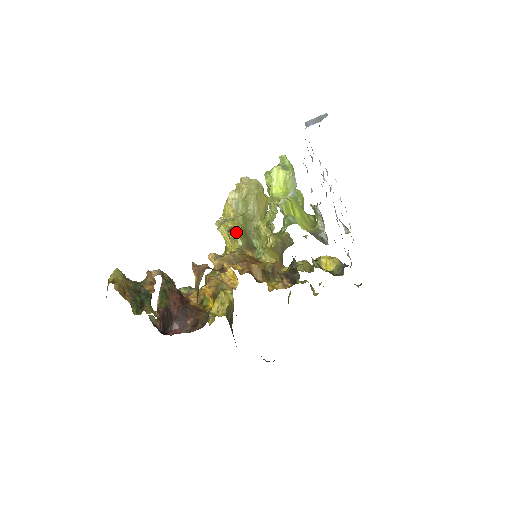
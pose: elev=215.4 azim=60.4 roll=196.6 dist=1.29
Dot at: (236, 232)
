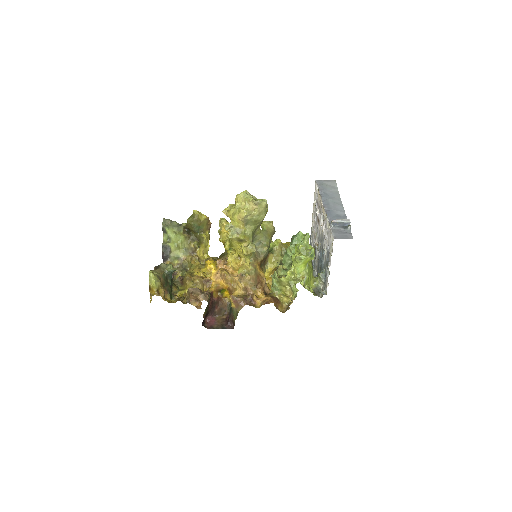
Dot at: (251, 253)
